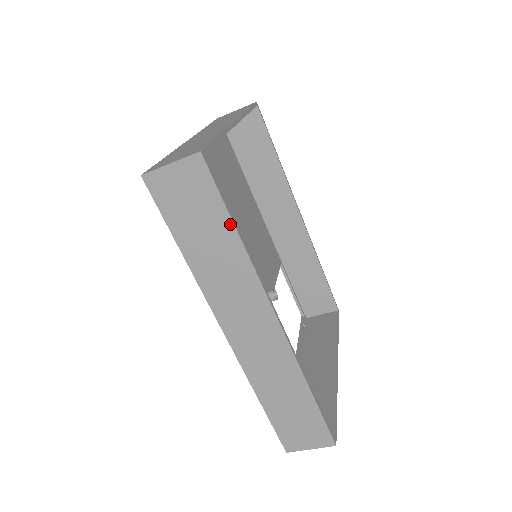
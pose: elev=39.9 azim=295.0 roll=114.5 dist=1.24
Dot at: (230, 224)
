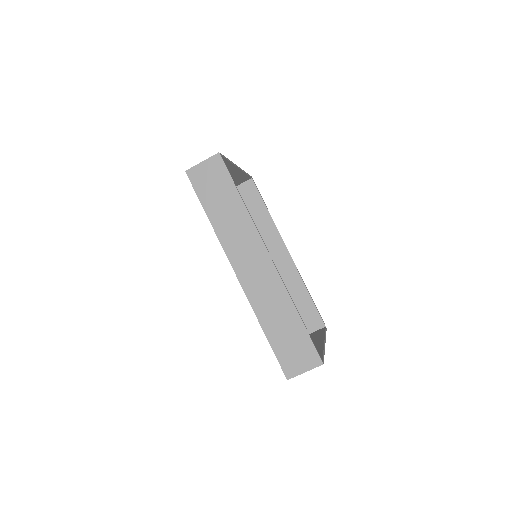
Dot at: (237, 193)
